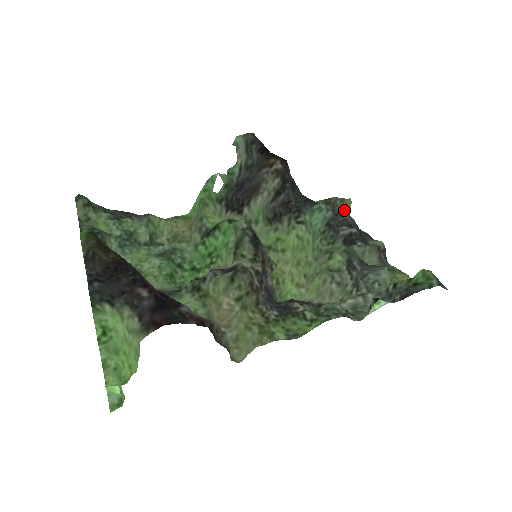
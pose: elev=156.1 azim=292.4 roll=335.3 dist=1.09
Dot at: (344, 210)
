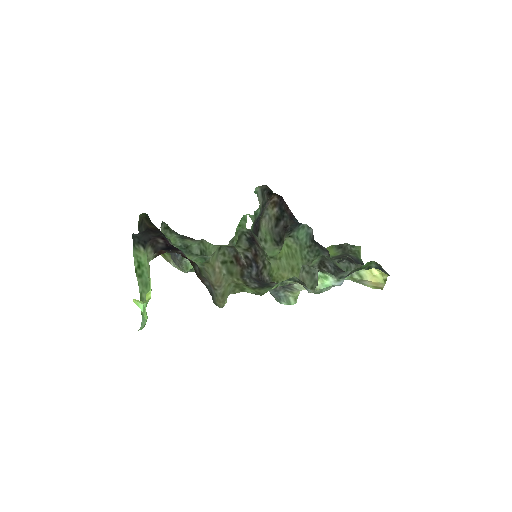
Dot at: (353, 252)
